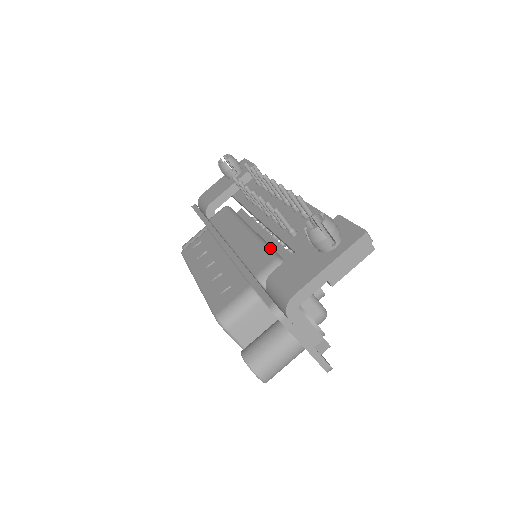
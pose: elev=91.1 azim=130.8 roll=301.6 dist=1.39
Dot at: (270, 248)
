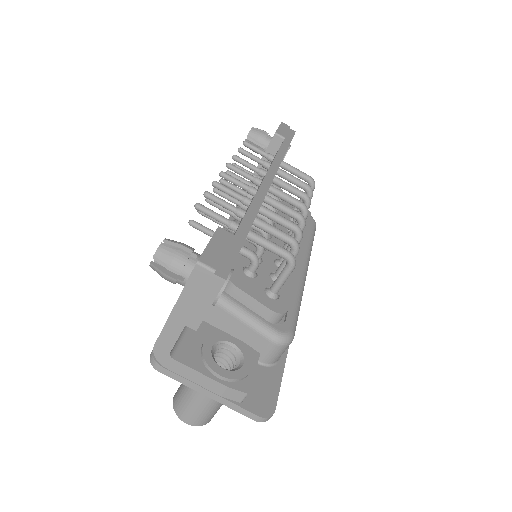
Dot at: occluded
